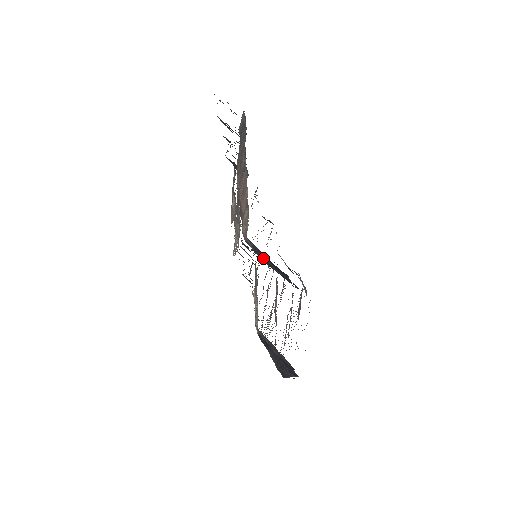
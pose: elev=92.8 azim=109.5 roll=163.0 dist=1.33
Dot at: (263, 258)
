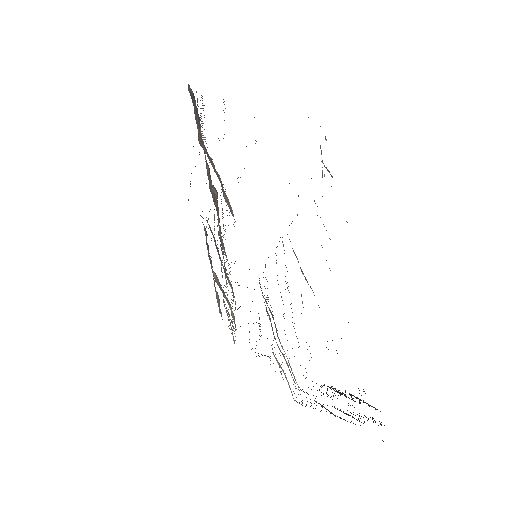
Dot at: occluded
